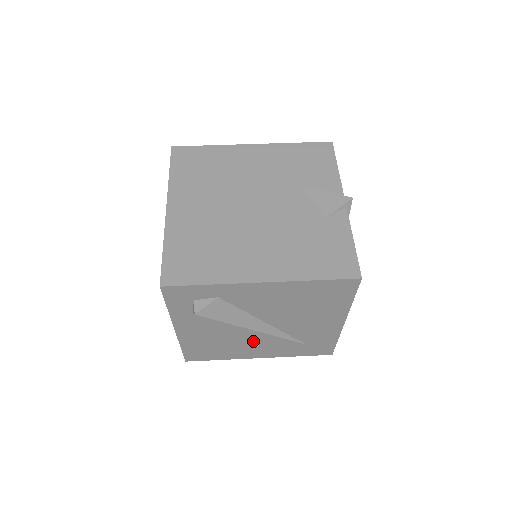
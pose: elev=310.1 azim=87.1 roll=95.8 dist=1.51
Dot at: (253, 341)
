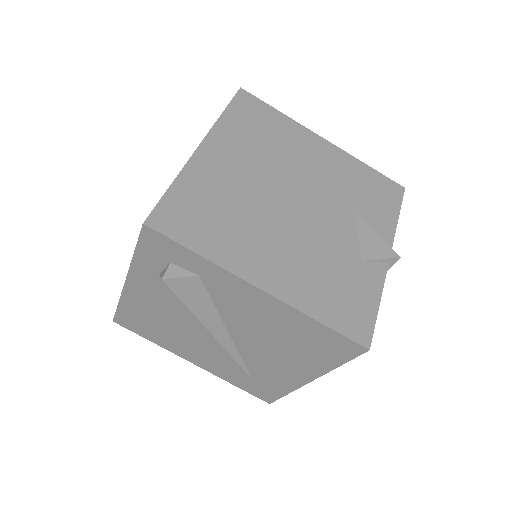
Dot at: (200, 343)
